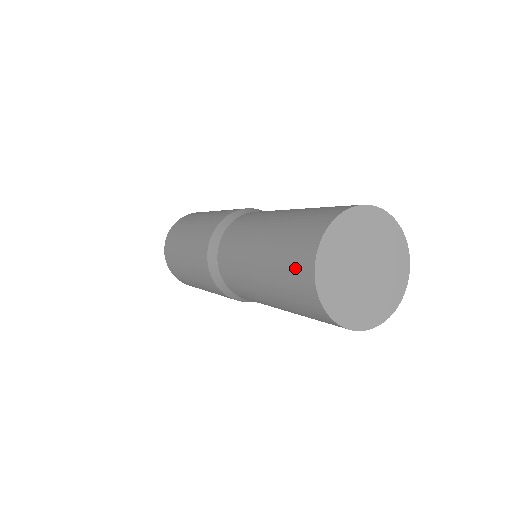
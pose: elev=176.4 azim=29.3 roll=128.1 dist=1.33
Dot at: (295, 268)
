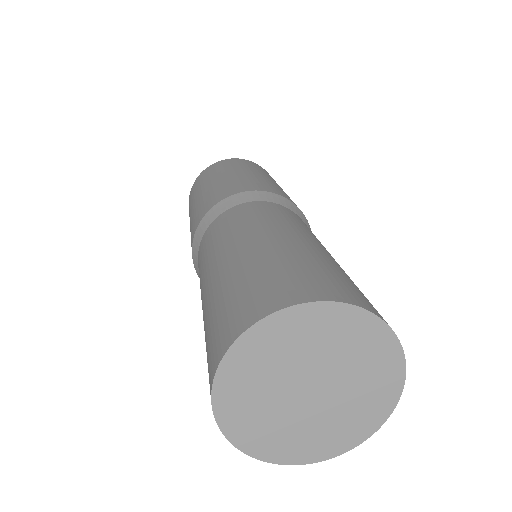
Dot at: (224, 319)
